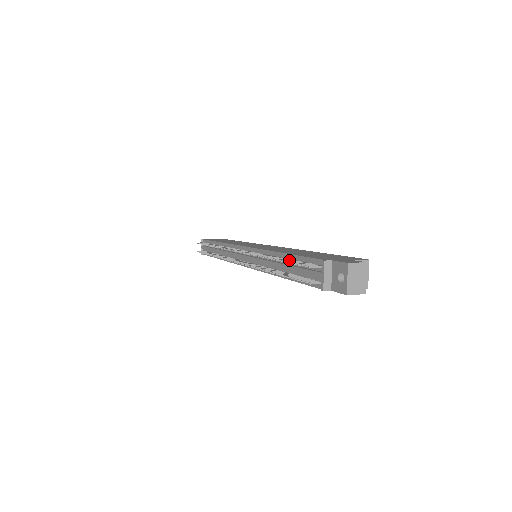
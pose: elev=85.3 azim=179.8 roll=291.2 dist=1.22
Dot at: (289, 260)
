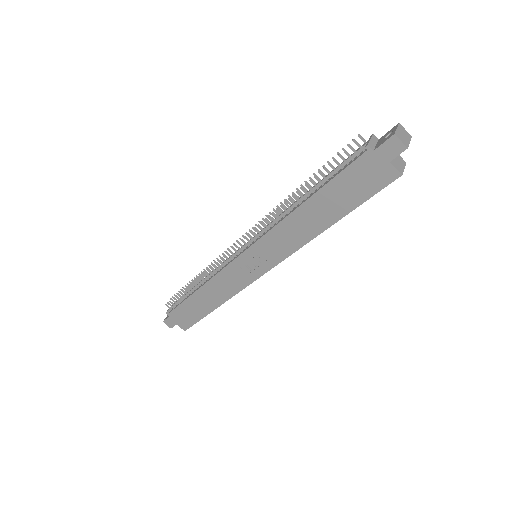
Dot at: (324, 174)
